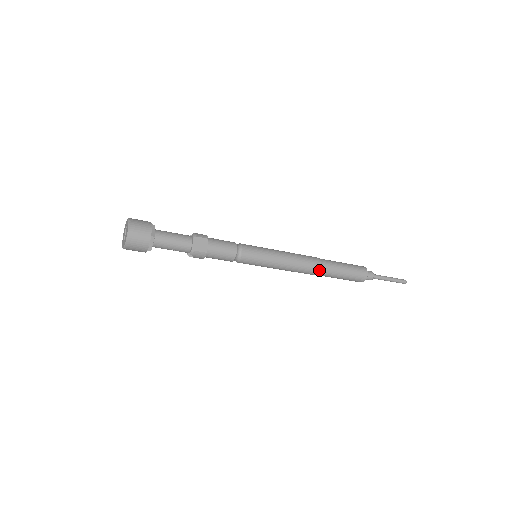
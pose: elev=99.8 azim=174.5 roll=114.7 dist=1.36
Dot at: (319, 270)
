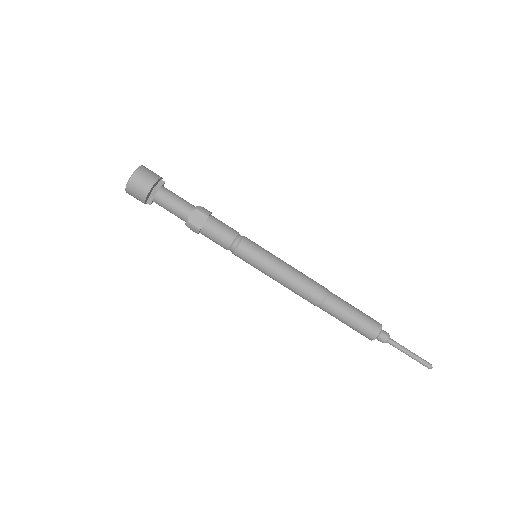
Dot at: (319, 302)
